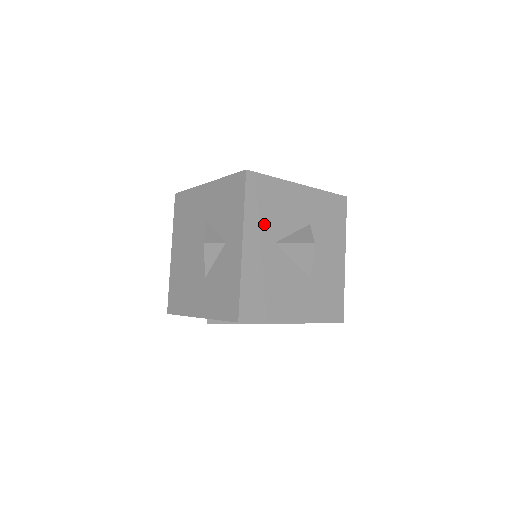
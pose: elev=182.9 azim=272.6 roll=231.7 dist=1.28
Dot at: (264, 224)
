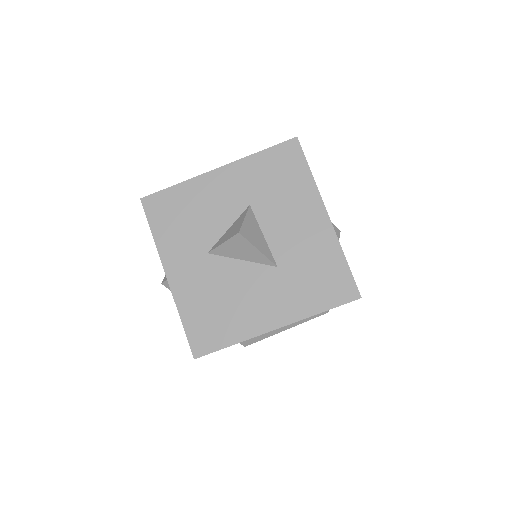
Dot at: (185, 241)
